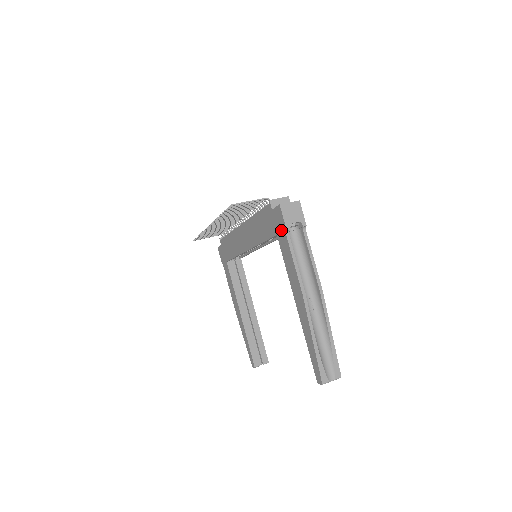
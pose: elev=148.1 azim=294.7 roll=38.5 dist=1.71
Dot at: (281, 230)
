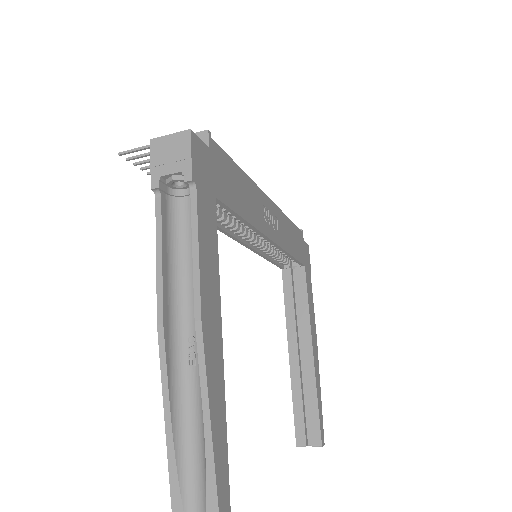
Dot at: occluded
